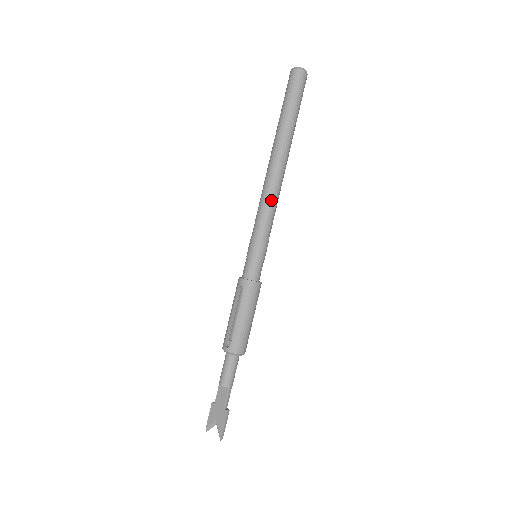
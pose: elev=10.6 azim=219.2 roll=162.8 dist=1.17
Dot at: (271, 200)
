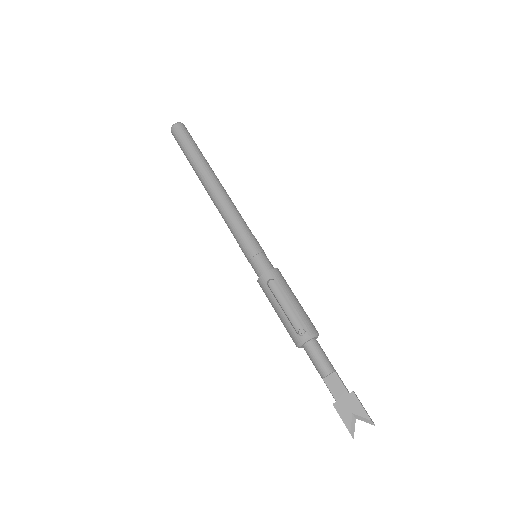
Dot at: (233, 208)
